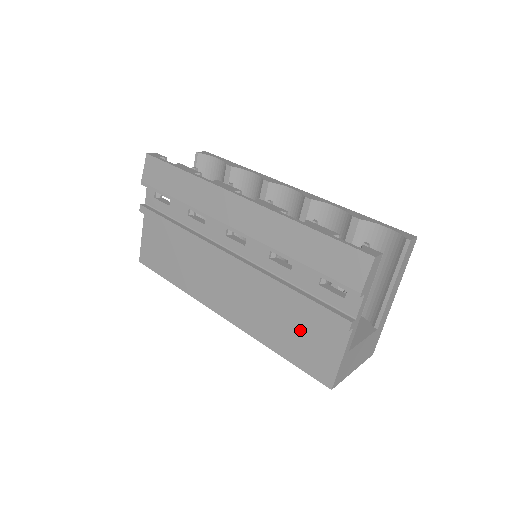
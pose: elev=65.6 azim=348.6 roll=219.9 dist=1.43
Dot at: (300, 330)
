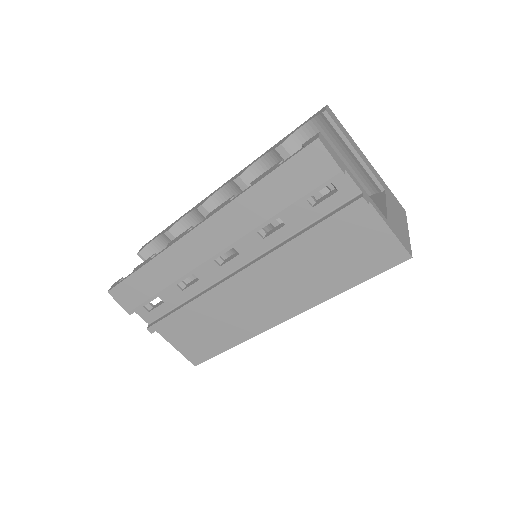
Dot at: (342, 252)
